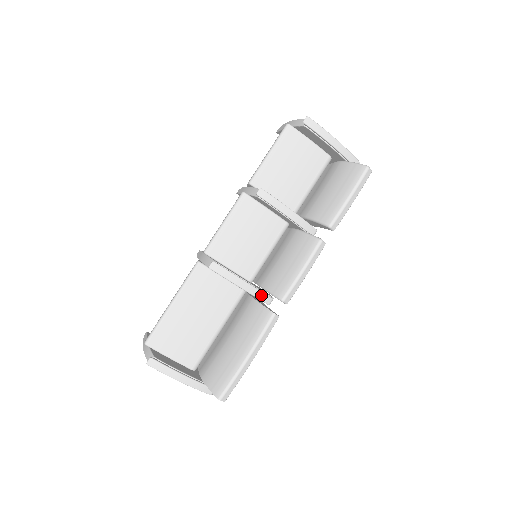
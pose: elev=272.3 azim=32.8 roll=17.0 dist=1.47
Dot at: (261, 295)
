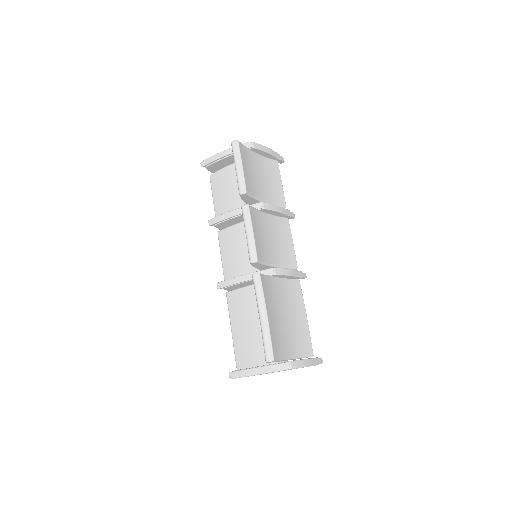
Dot at: occluded
